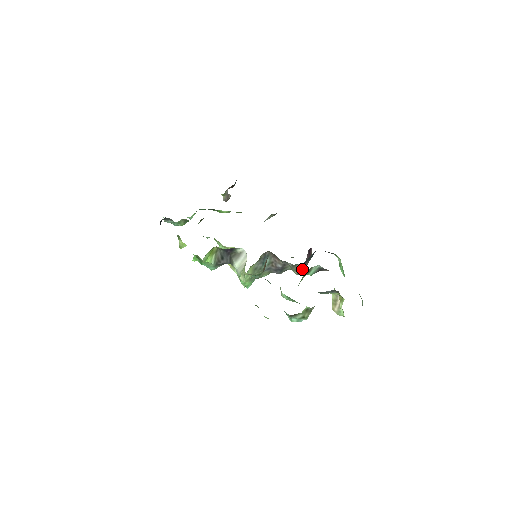
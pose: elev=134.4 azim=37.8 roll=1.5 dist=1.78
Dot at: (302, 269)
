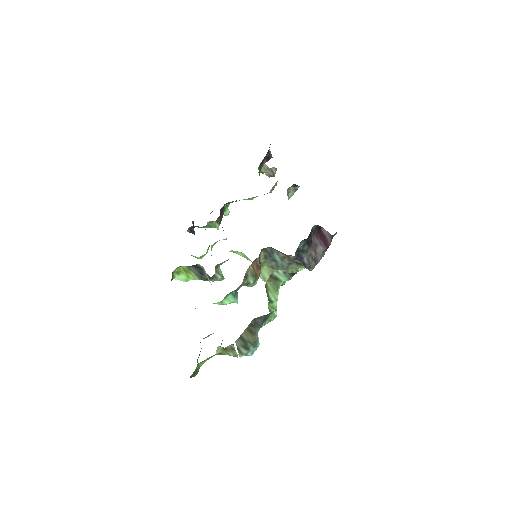
Dot at: (304, 265)
